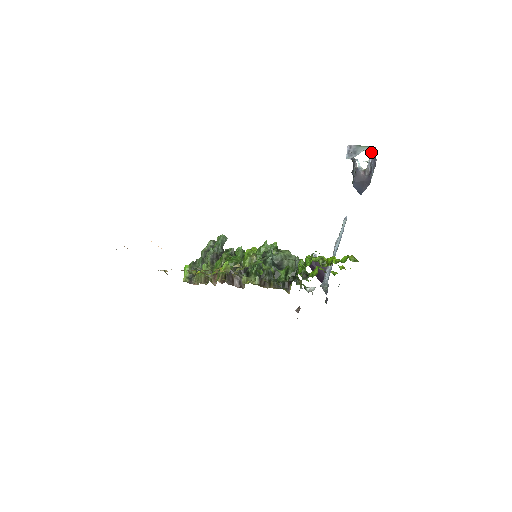
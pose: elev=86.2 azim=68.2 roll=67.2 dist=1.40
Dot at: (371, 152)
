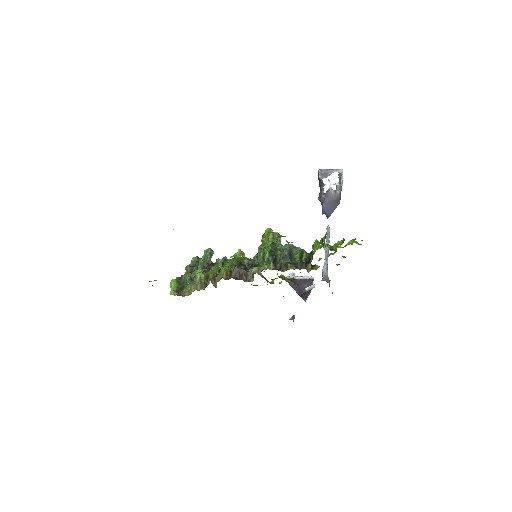
Dot at: (341, 173)
